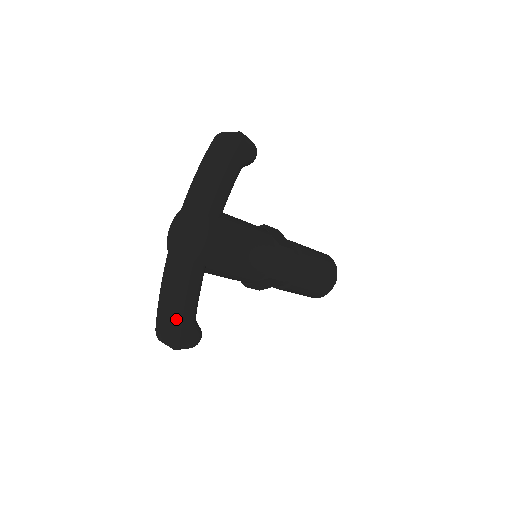
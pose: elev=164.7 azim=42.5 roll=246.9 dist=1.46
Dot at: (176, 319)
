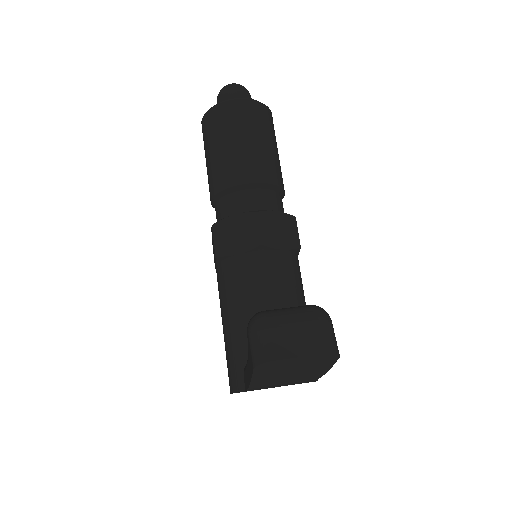
Dot at: occluded
